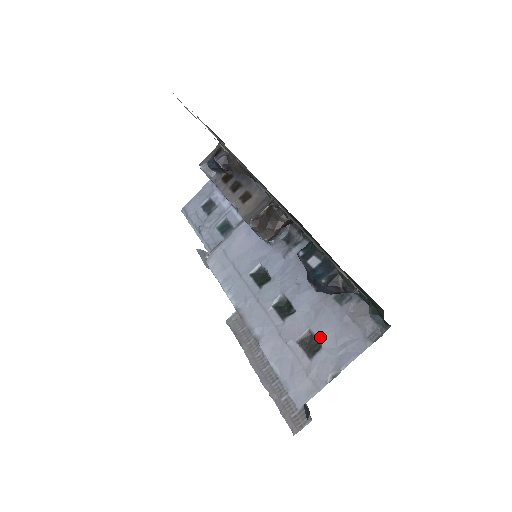
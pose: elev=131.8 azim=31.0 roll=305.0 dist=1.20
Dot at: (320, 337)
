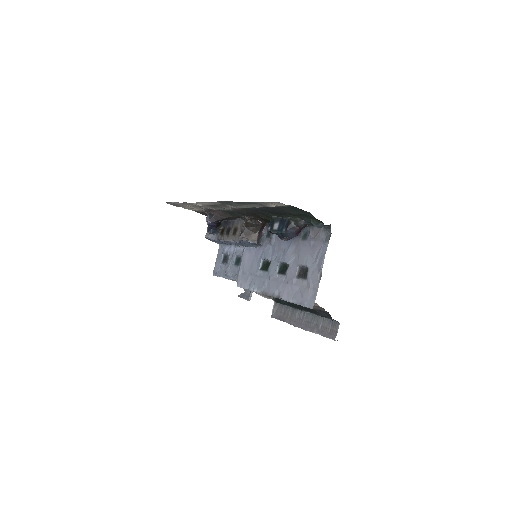
Dot at: (305, 264)
